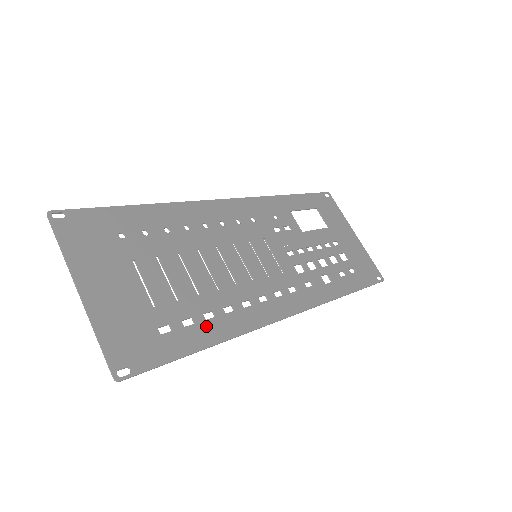
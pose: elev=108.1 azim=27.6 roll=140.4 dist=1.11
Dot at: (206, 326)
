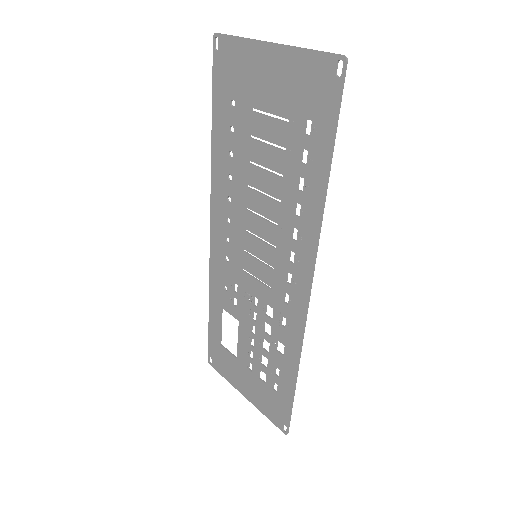
Dot at: (311, 177)
